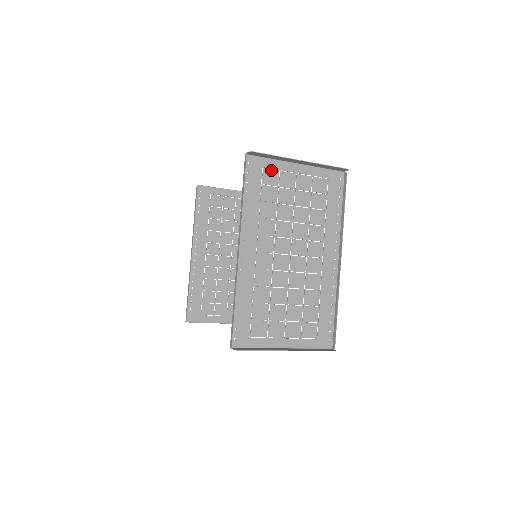
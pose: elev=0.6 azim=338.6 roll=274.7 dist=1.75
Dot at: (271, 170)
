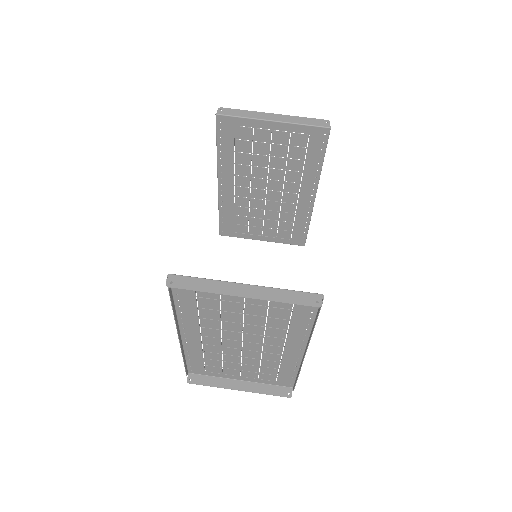
Dot at: occluded
